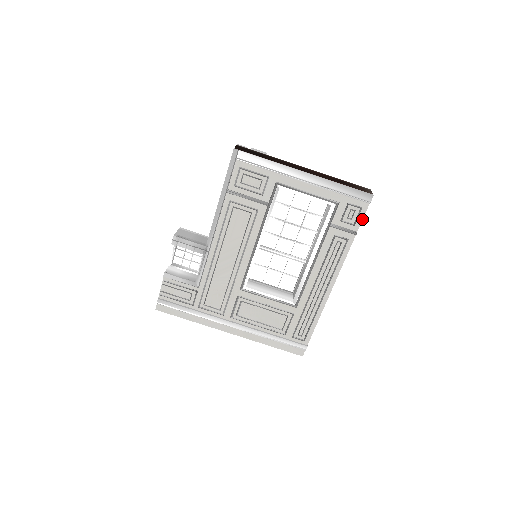
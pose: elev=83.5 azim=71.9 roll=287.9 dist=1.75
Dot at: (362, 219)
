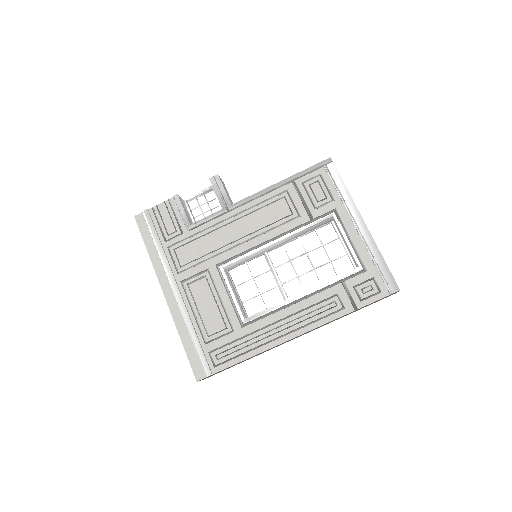
Dot at: (372, 302)
